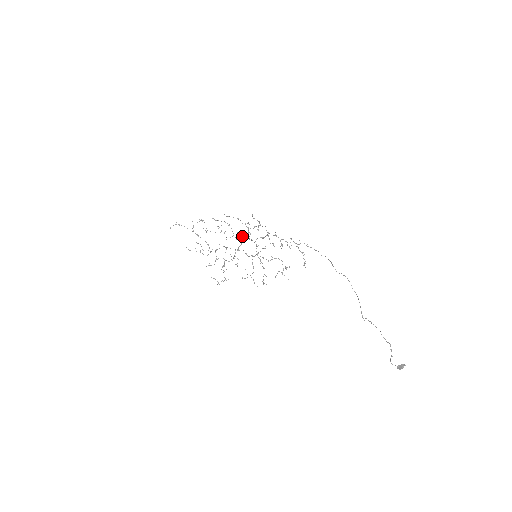
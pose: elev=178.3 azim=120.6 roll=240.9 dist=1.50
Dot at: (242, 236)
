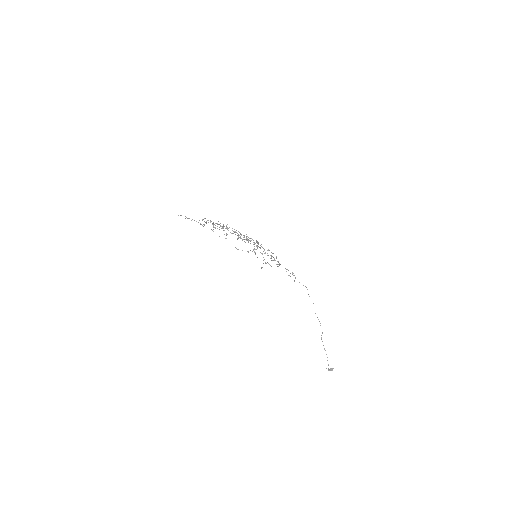
Dot at: (247, 238)
